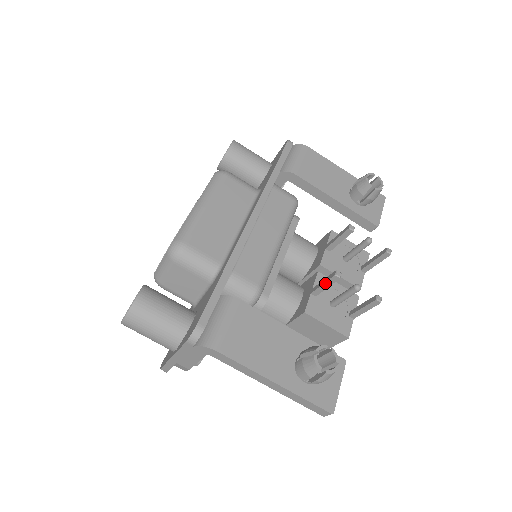
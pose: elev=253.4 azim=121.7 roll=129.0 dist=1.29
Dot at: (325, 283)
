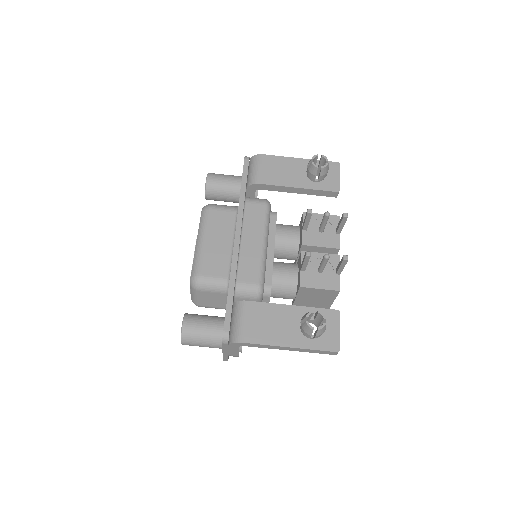
Dot at: (304, 262)
